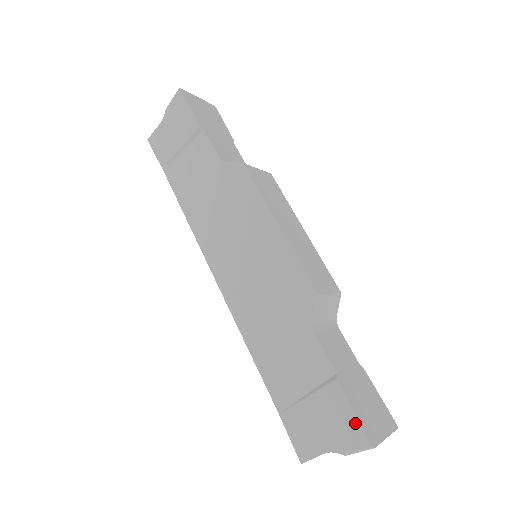
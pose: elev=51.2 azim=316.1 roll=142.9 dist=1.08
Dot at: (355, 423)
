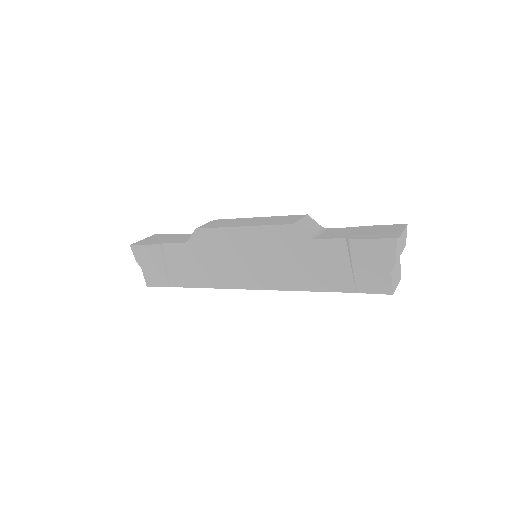
Dot at: (379, 242)
